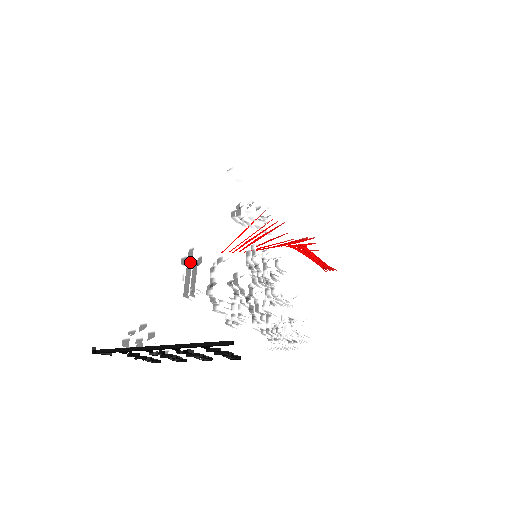
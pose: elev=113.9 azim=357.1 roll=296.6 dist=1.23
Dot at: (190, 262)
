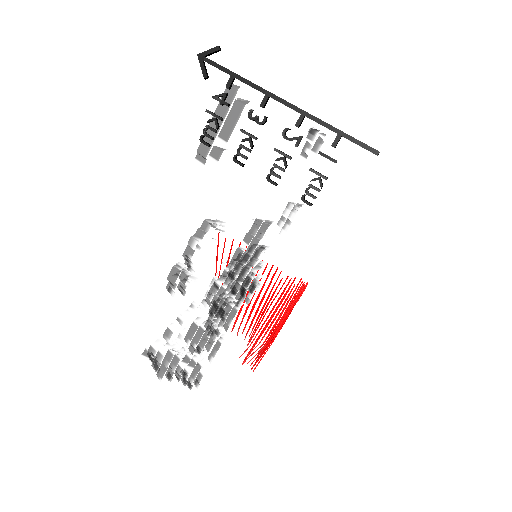
Dot at: occluded
